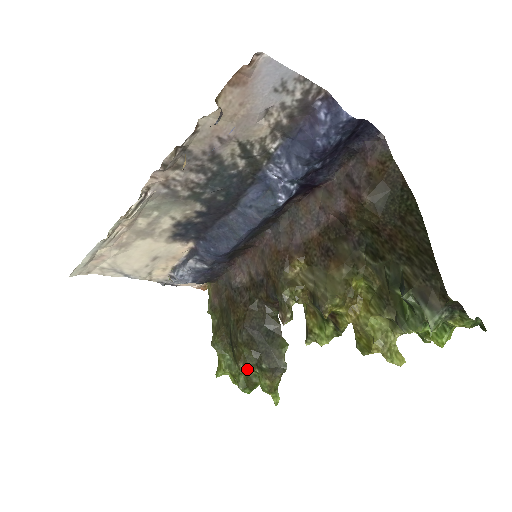
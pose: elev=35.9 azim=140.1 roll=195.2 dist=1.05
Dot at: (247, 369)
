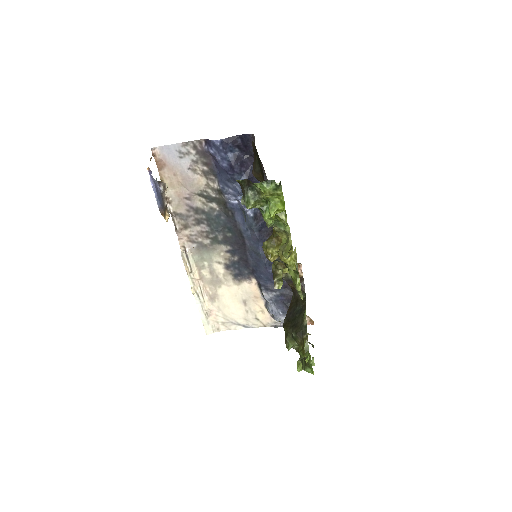
Dot at: (289, 345)
